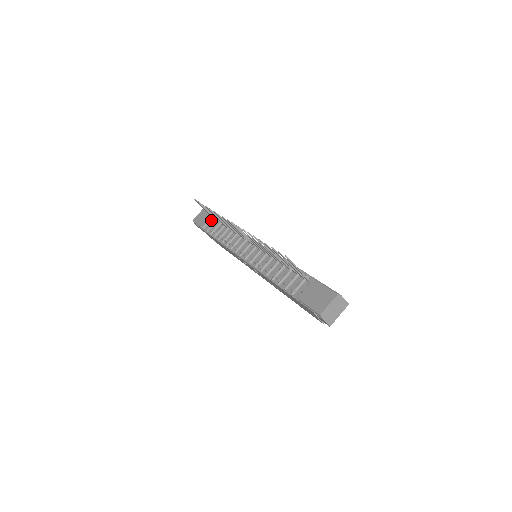
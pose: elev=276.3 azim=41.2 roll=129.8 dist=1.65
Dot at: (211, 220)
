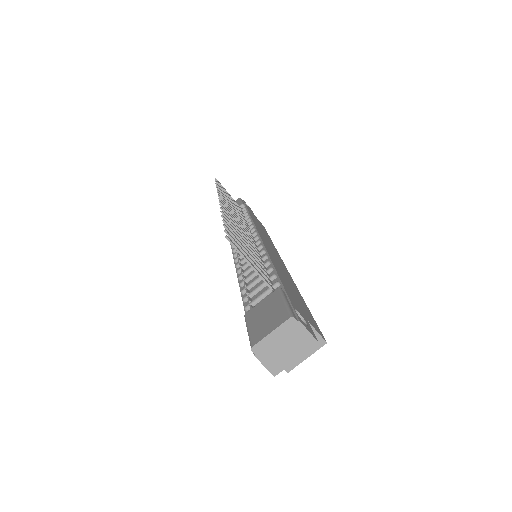
Dot at: occluded
